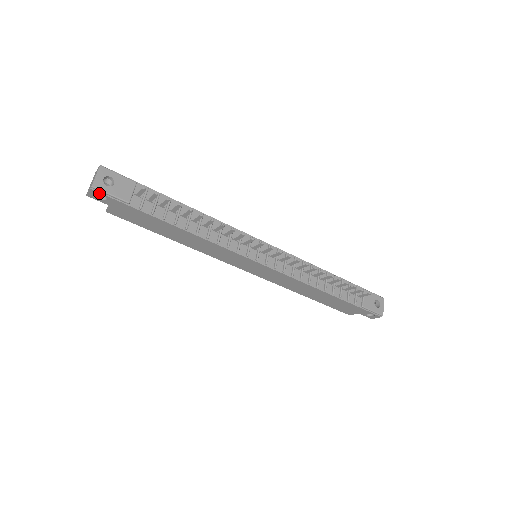
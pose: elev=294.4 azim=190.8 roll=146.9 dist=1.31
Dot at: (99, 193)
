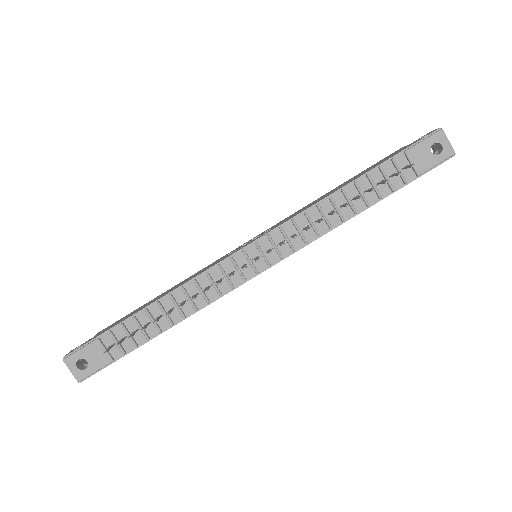
Dot at: occluded
